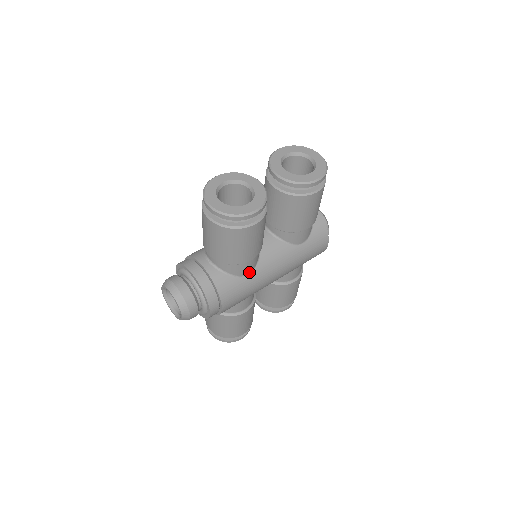
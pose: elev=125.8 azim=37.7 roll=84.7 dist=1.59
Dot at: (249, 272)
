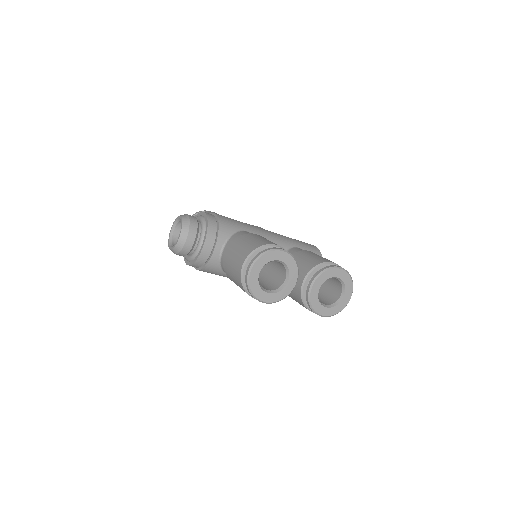
Dot at: occluded
